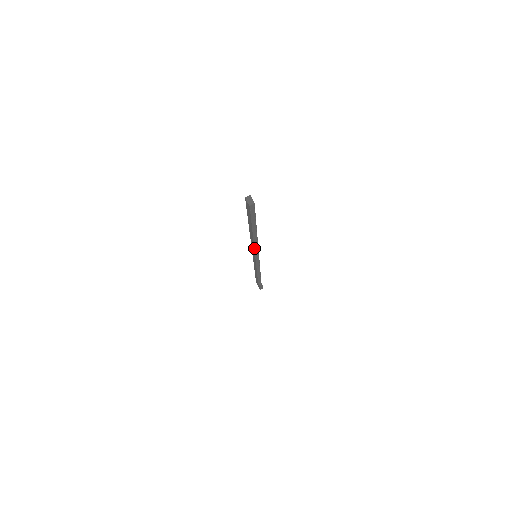
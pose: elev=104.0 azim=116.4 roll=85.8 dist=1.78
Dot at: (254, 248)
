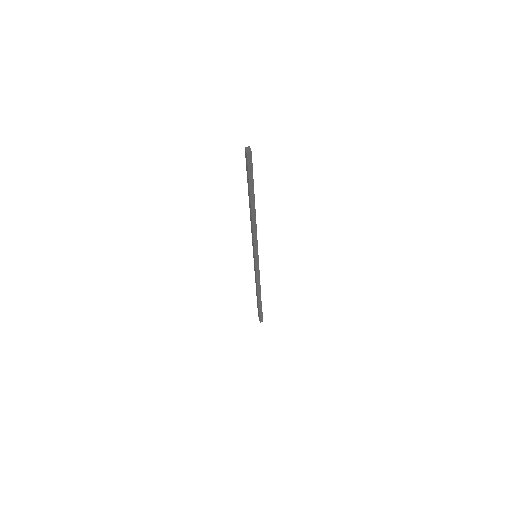
Dot at: (253, 235)
